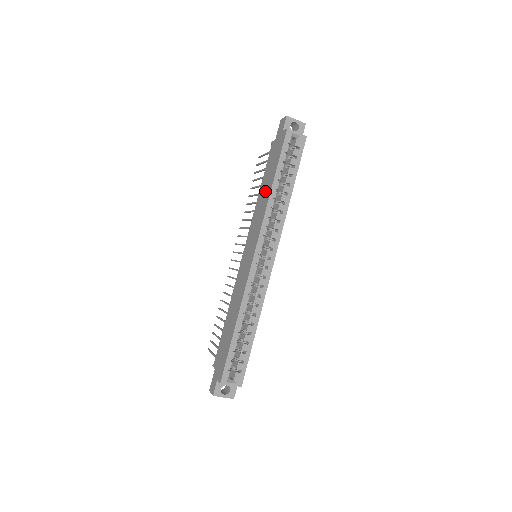
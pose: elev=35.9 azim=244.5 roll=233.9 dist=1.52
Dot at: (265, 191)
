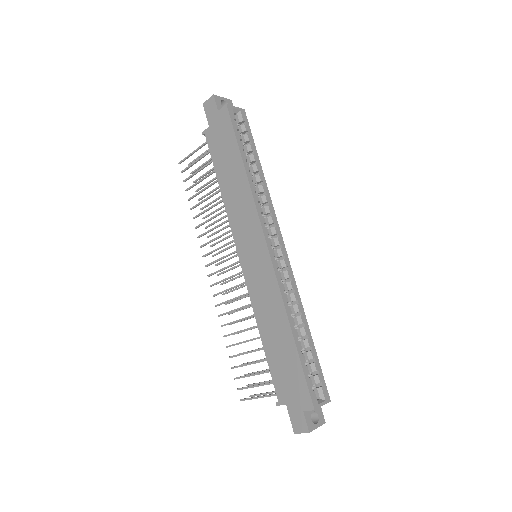
Dot at: (234, 180)
